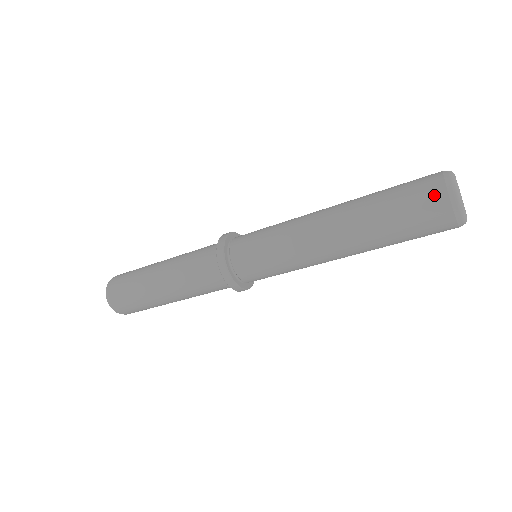
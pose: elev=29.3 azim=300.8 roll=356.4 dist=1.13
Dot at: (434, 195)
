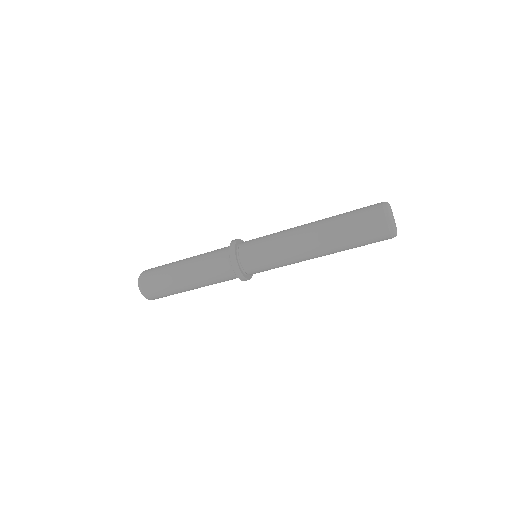
Dot at: (375, 206)
